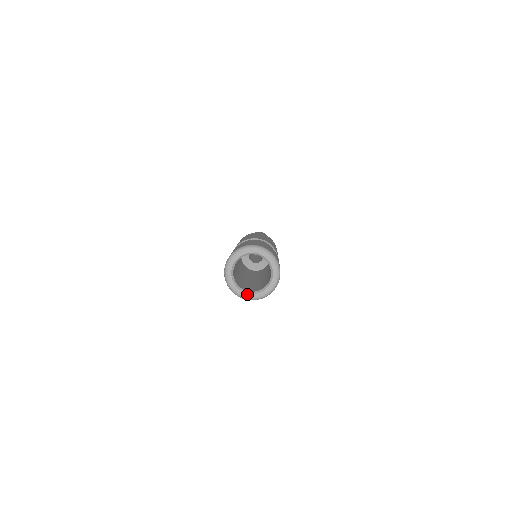
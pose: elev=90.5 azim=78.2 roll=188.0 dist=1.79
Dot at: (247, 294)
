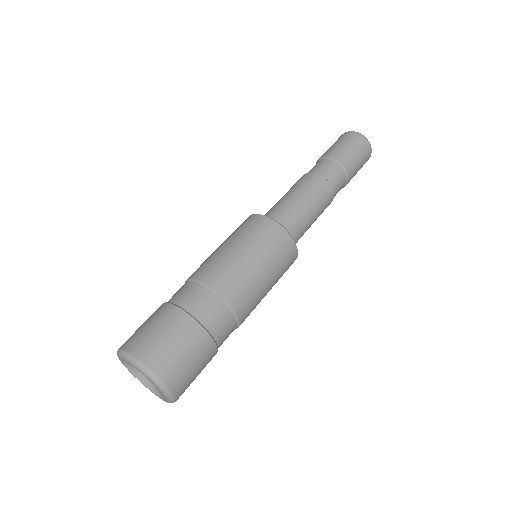
Dot at: (133, 374)
